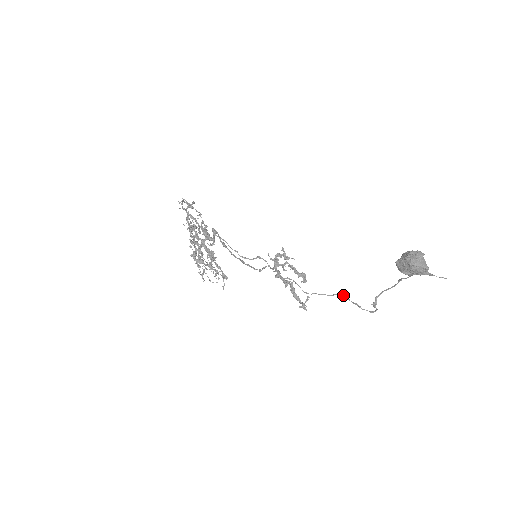
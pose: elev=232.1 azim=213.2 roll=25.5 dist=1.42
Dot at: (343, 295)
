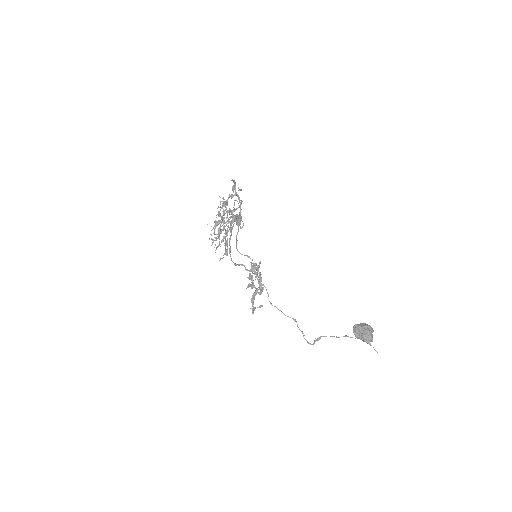
Dot at: (296, 321)
